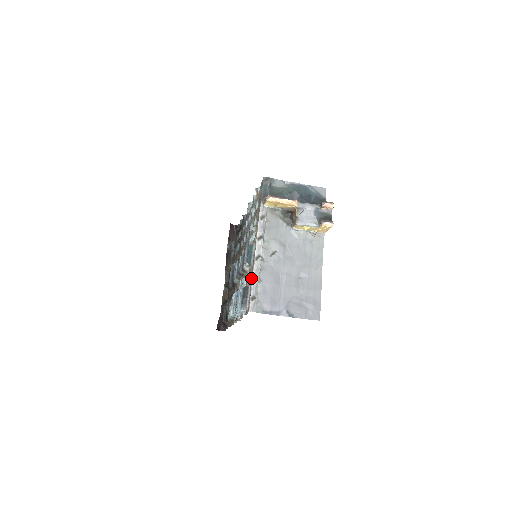
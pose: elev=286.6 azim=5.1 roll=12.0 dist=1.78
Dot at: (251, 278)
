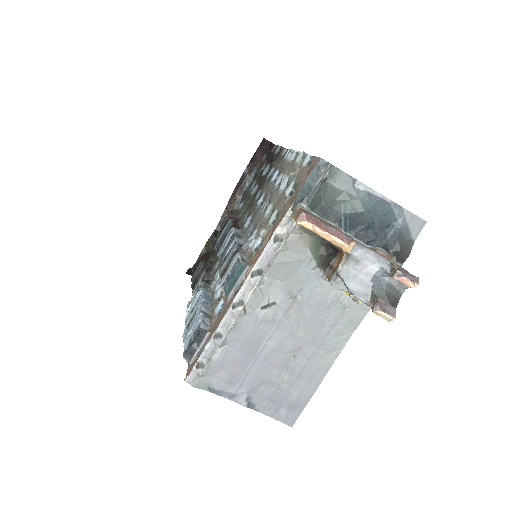
Dot at: (216, 322)
